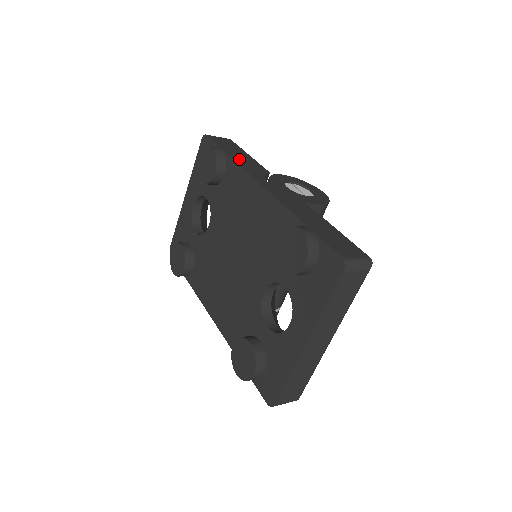
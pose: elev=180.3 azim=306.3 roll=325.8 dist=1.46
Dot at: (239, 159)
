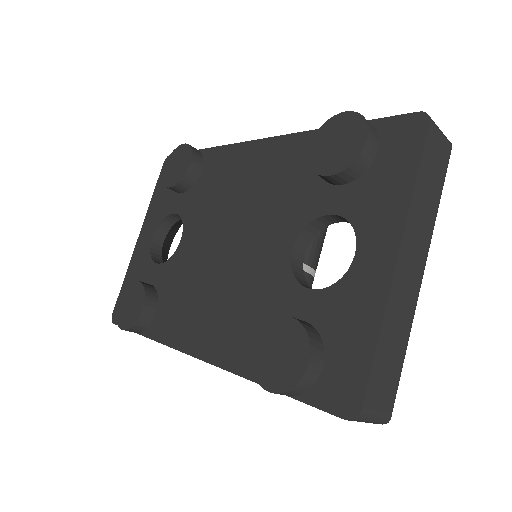
Dot at: occluded
